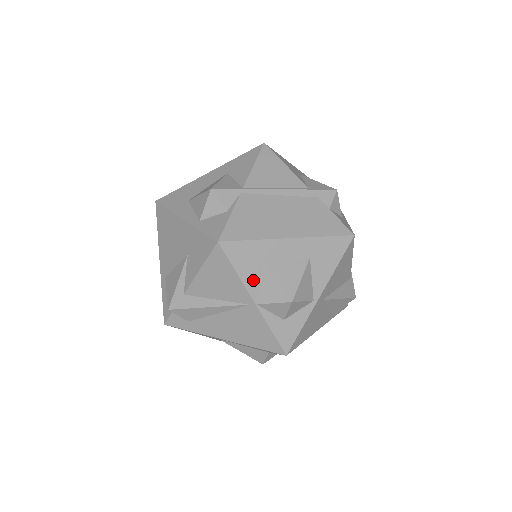
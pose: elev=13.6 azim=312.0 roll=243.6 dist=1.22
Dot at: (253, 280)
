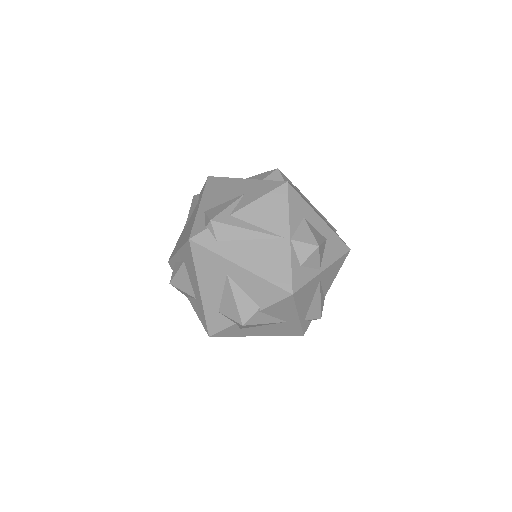
Dot at: (295, 222)
